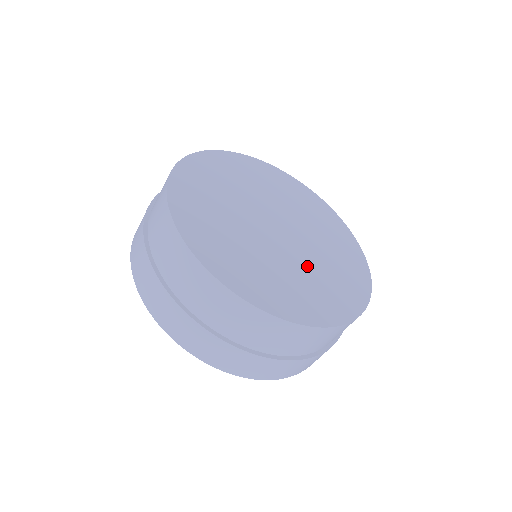
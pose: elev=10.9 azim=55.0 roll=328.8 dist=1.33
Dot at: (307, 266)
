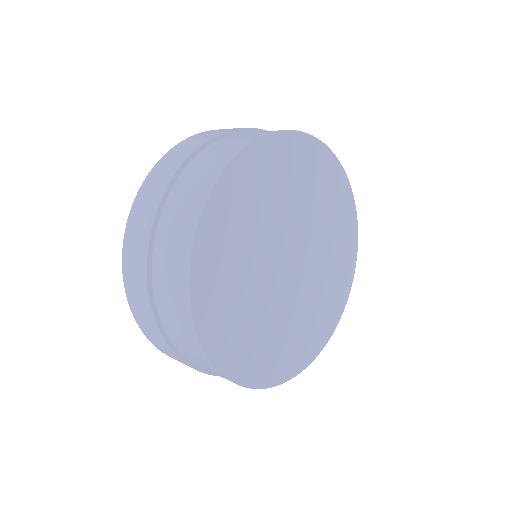
Dot at: (295, 313)
